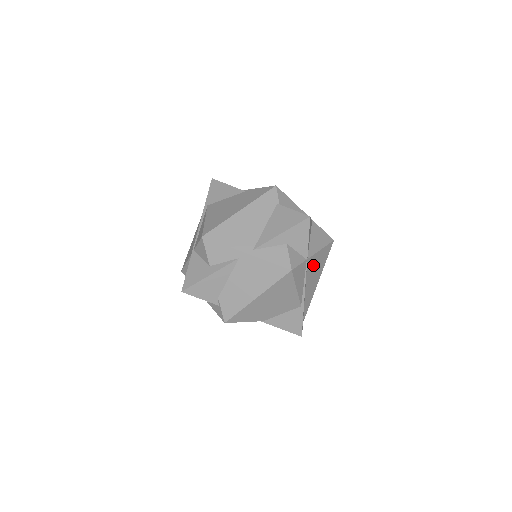
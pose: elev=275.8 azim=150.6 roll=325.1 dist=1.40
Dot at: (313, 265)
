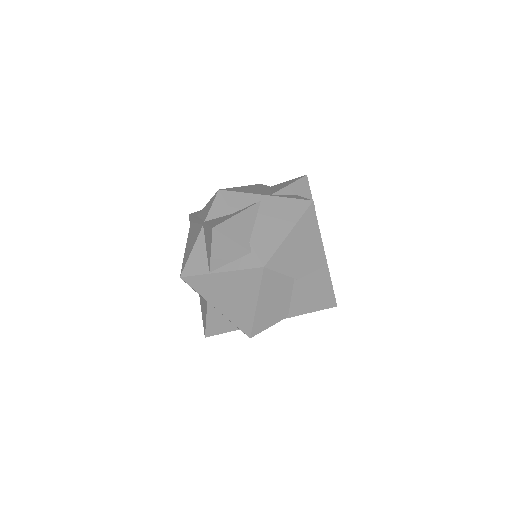
Dot at: occluded
